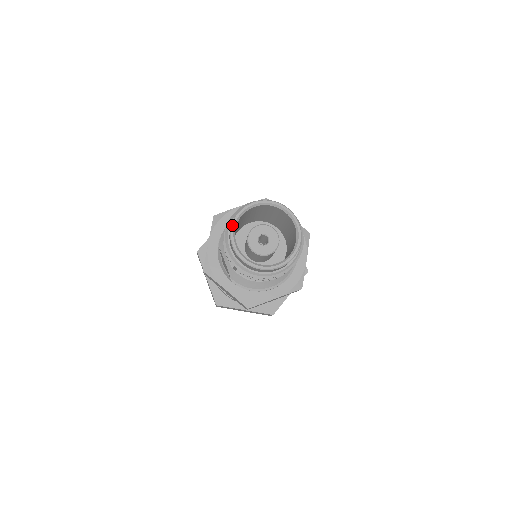
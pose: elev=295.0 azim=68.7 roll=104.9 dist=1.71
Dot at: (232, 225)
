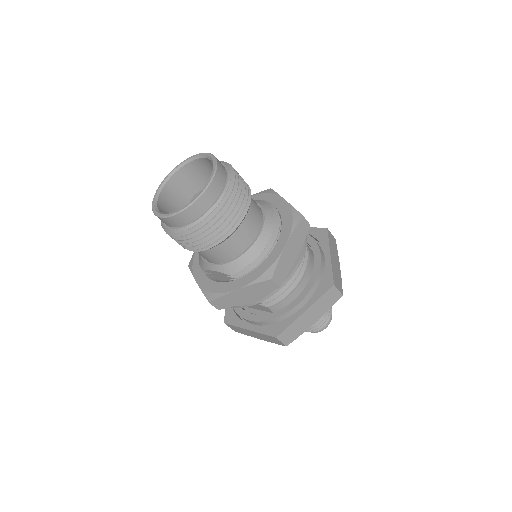
Dot at: (153, 210)
